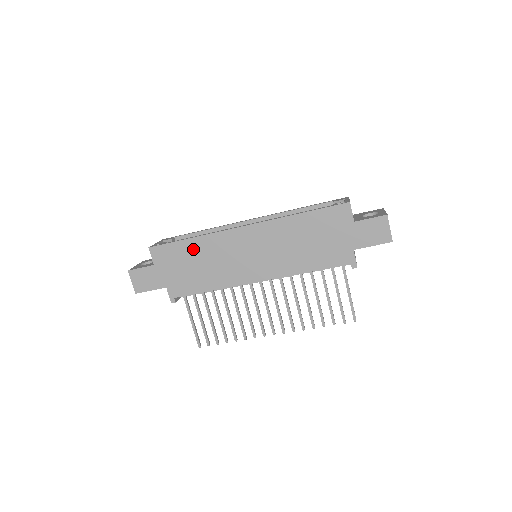
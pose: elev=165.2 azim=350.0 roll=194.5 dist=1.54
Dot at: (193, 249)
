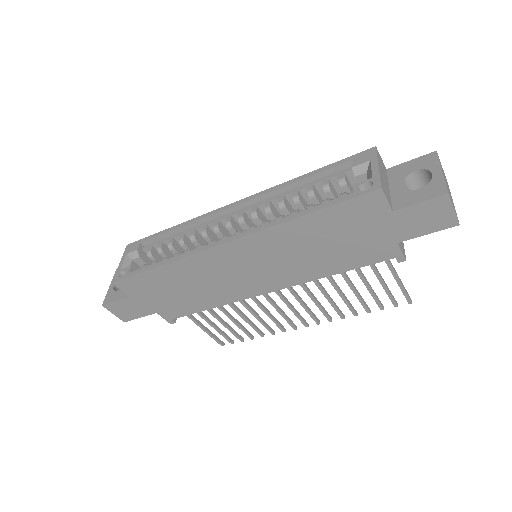
Dot at: (168, 276)
